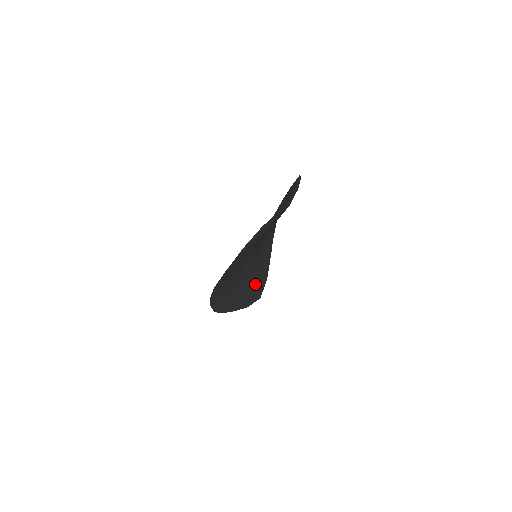
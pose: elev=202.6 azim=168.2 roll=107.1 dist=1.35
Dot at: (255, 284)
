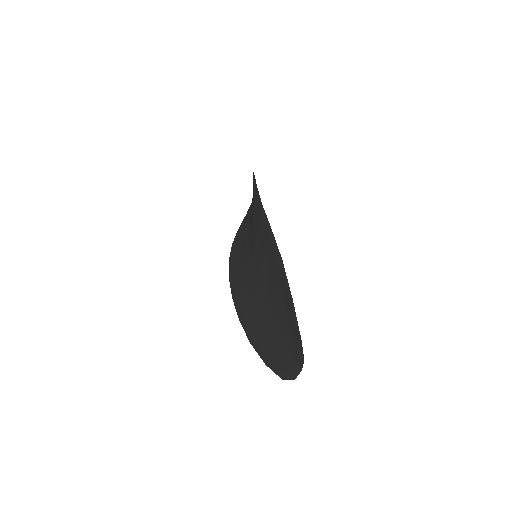
Dot at: occluded
